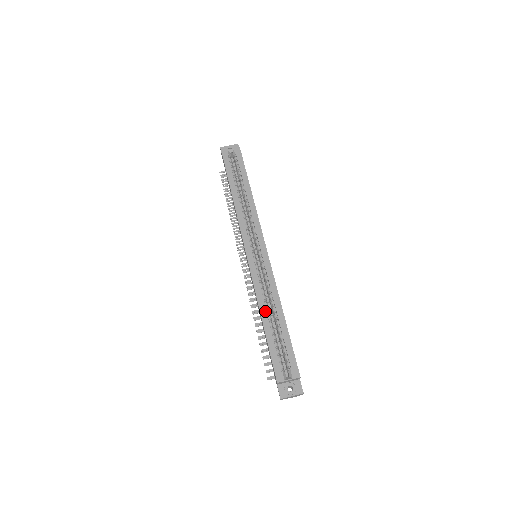
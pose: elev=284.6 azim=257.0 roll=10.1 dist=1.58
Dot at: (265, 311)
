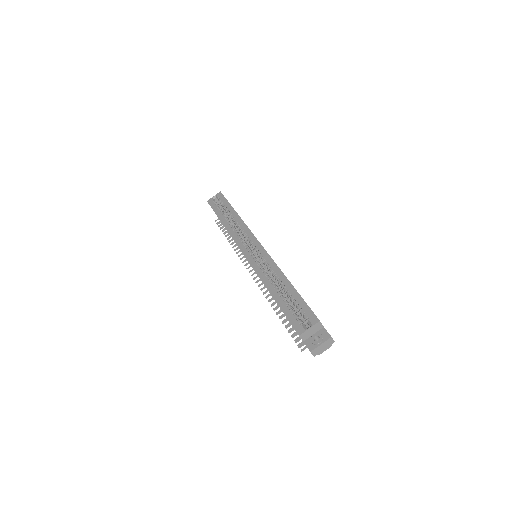
Dot at: (271, 286)
